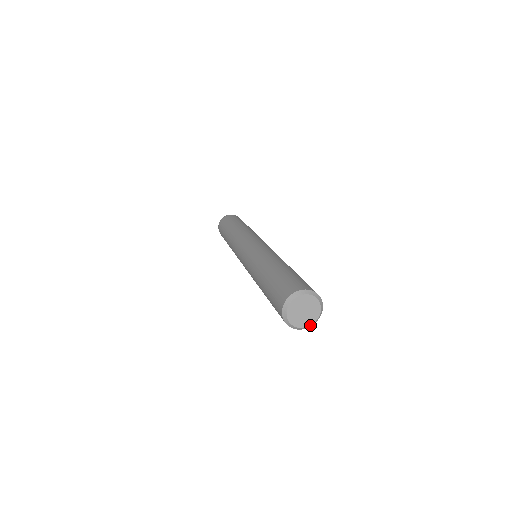
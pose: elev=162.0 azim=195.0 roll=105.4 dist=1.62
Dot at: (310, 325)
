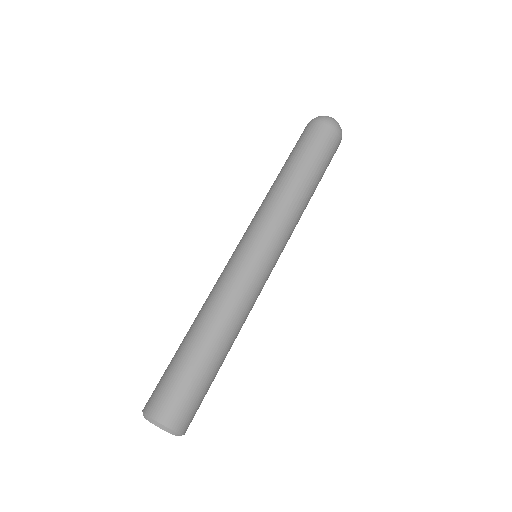
Dot at: occluded
